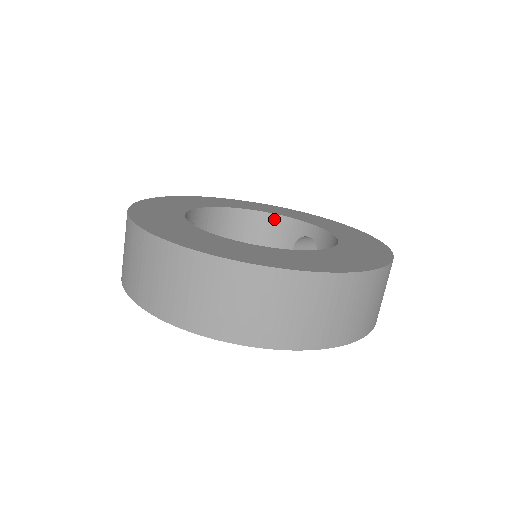
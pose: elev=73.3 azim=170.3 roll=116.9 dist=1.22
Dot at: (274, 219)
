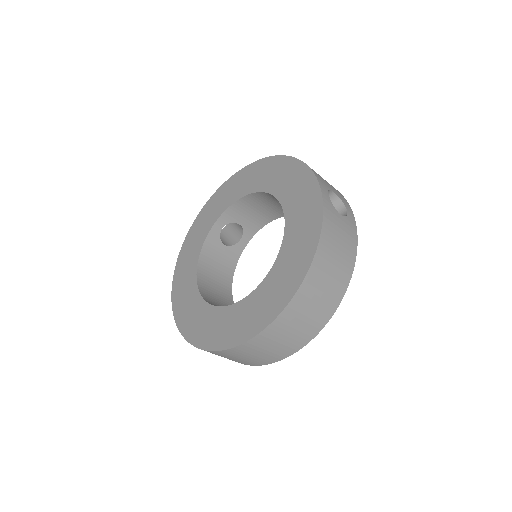
Dot at: occluded
